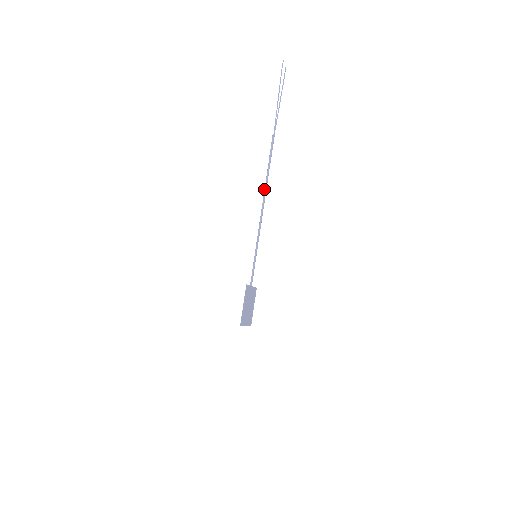
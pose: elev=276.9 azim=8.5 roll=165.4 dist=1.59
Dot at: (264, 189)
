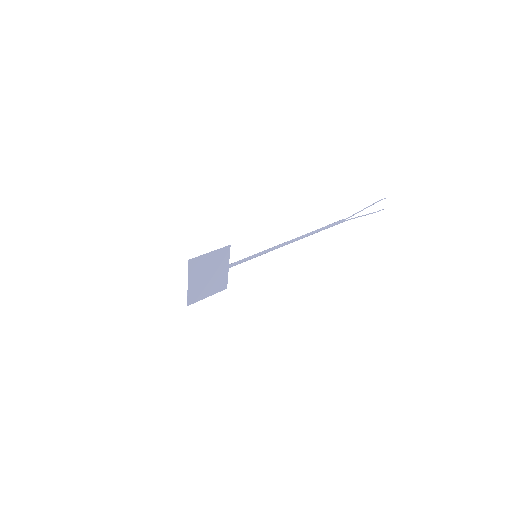
Dot at: (307, 233)
